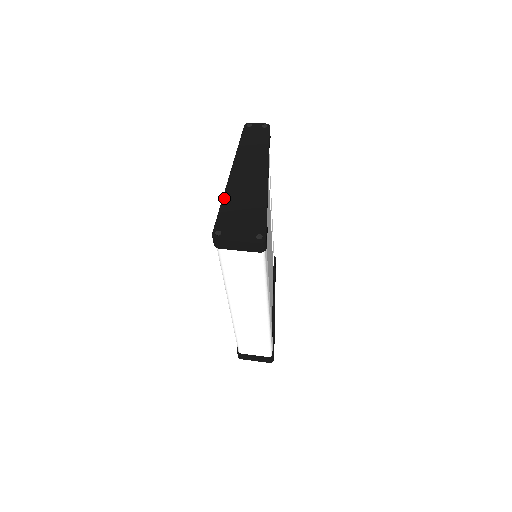
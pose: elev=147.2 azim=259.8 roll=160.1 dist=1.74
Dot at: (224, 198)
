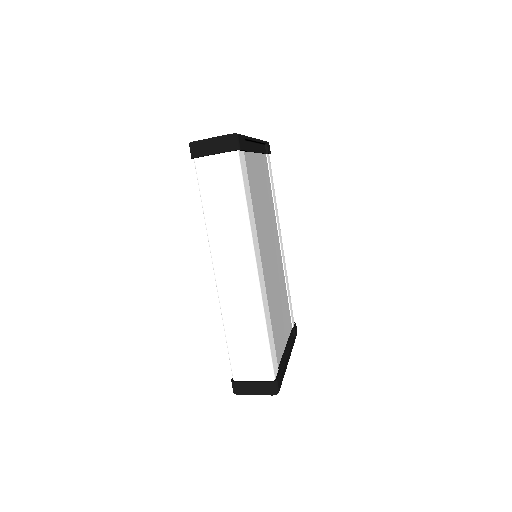
Dot at: occluded
